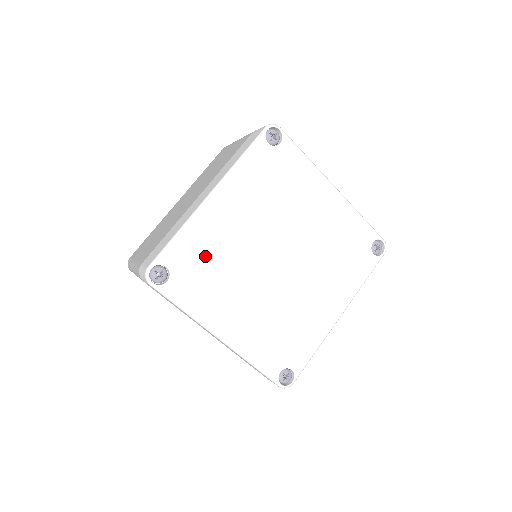
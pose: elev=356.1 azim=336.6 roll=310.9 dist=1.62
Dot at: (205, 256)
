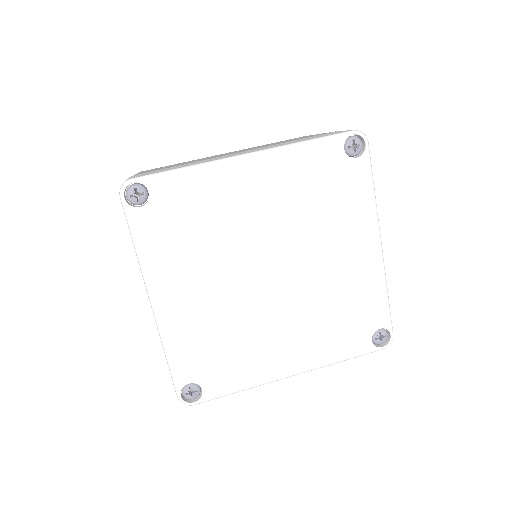
Dot at: (196, 211)
